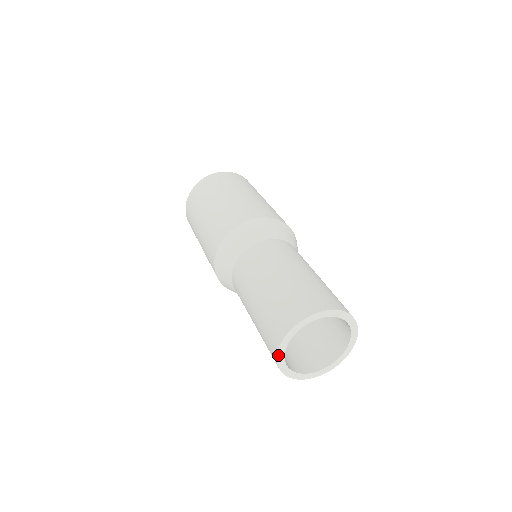
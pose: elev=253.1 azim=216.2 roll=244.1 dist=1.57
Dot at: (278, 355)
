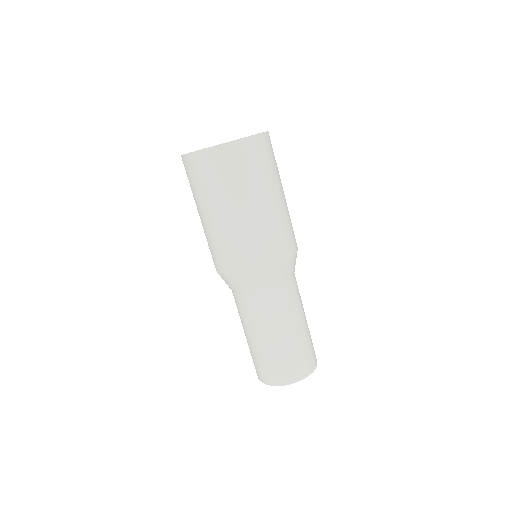
Dot at: (262, 382)
